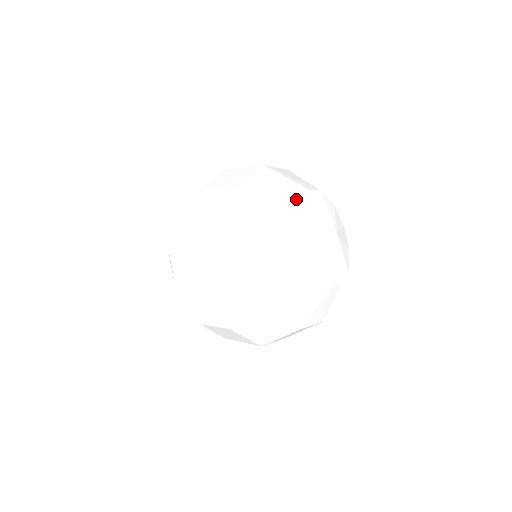
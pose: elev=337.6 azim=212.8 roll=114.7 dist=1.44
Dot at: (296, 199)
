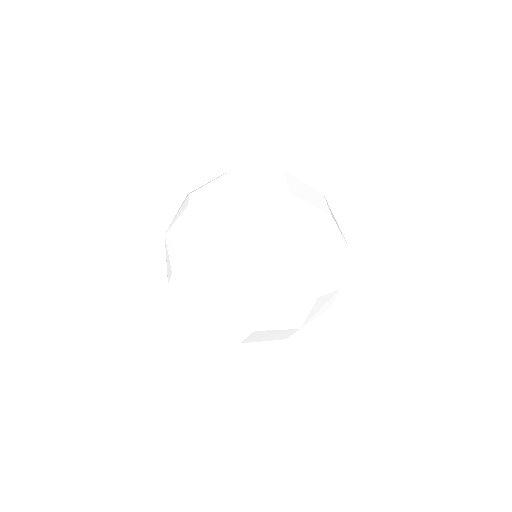
Dot at: occluded
